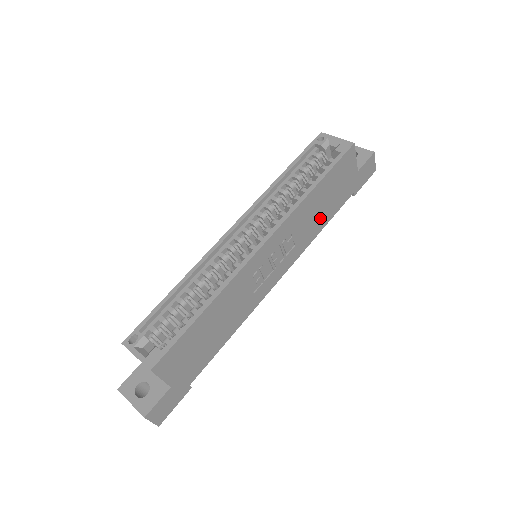
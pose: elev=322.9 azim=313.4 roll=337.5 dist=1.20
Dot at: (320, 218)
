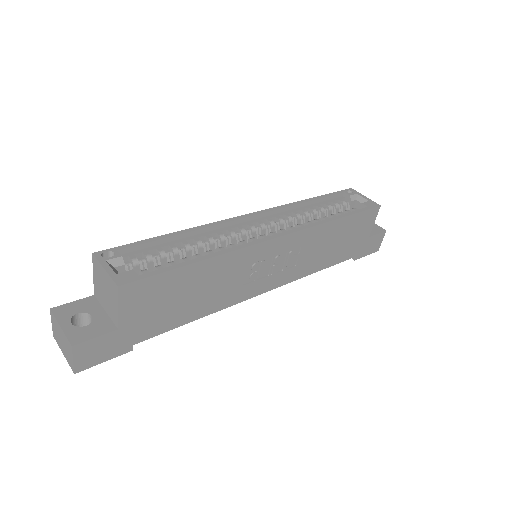
Dot at: (325, 256)
